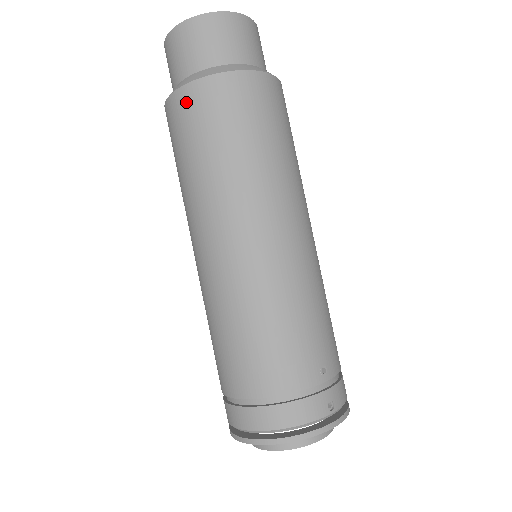
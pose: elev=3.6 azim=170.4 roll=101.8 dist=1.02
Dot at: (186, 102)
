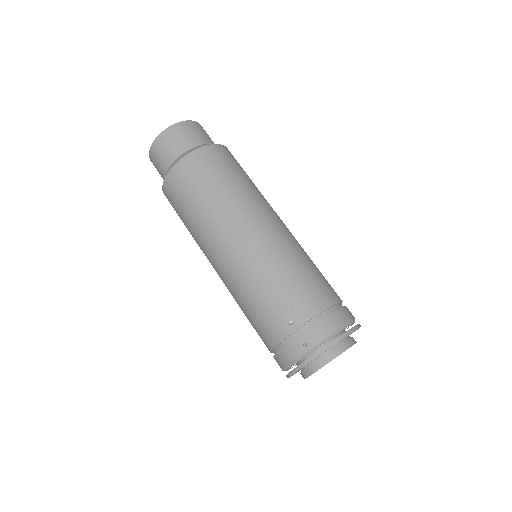
Dot at: occluded
